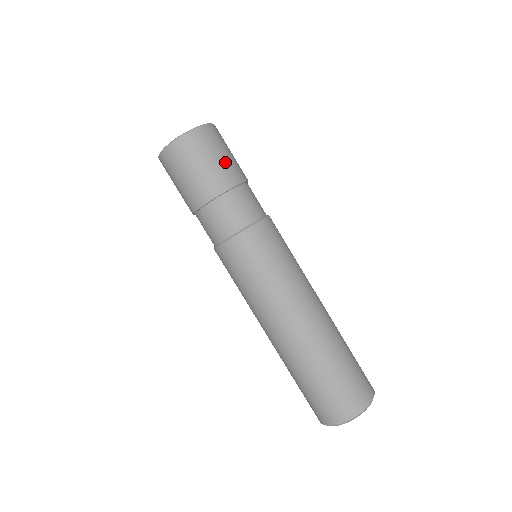
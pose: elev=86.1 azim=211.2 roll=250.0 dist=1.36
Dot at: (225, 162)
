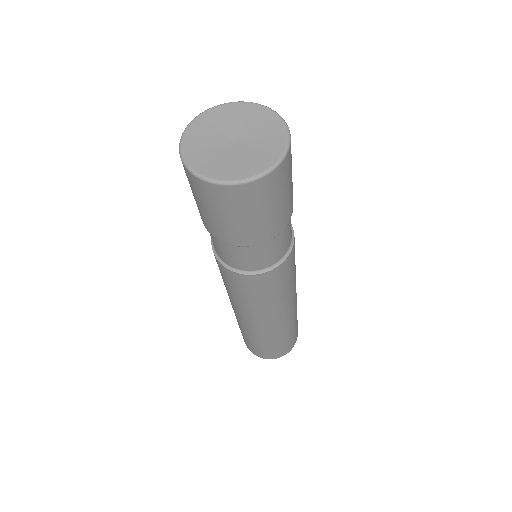
Dot at: (281, 209)
